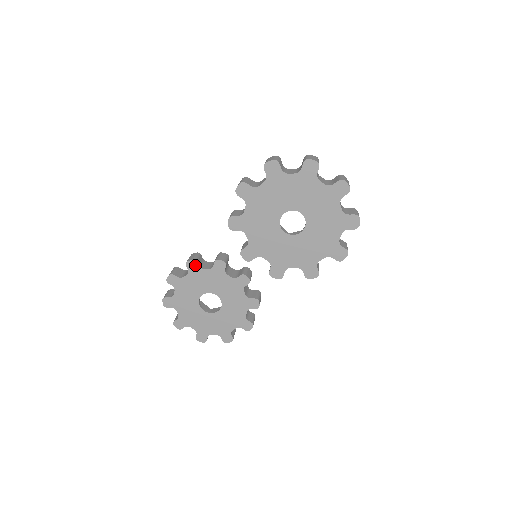
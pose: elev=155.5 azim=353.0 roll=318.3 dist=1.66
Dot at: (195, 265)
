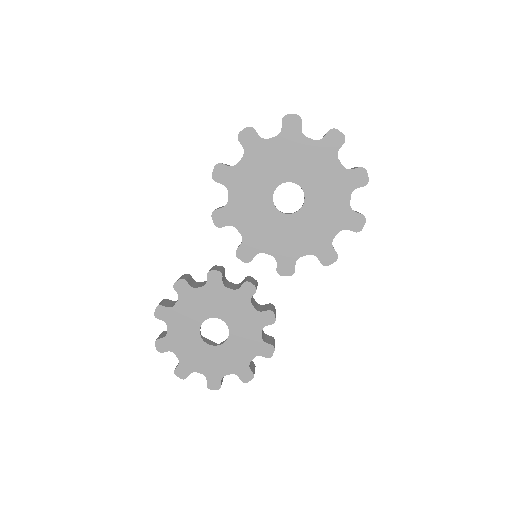
Dot at: (185, 285)
